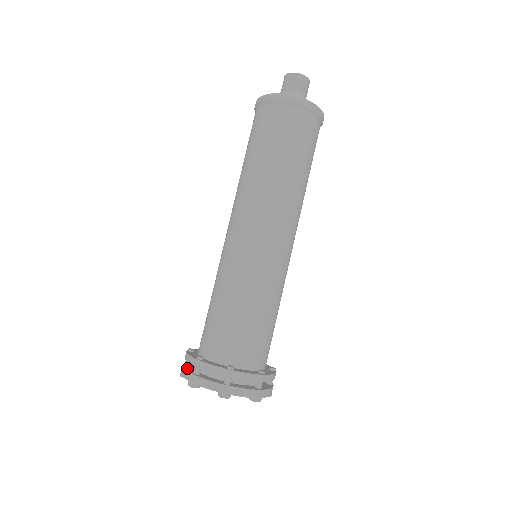
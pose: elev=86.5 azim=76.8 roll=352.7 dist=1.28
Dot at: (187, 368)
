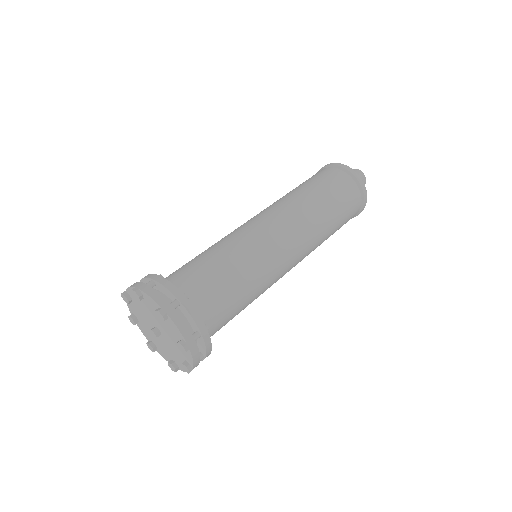
Dot at: occluded
